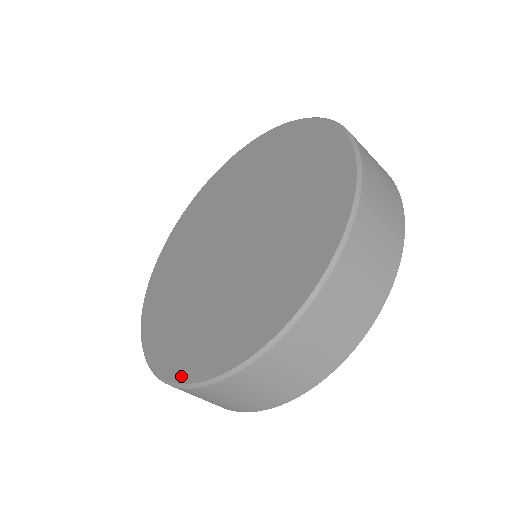
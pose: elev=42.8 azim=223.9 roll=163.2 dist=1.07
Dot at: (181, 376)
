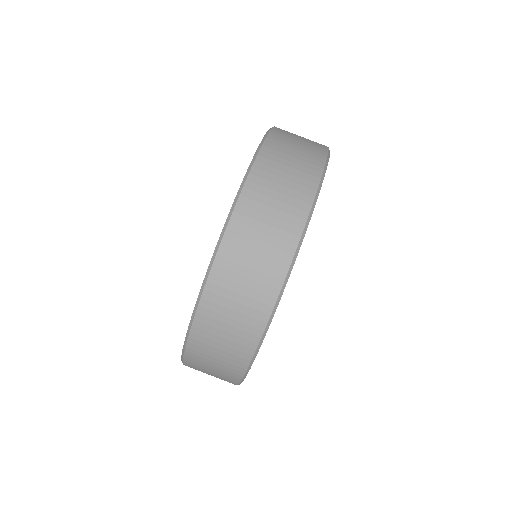
Dot at: (233, 205)
